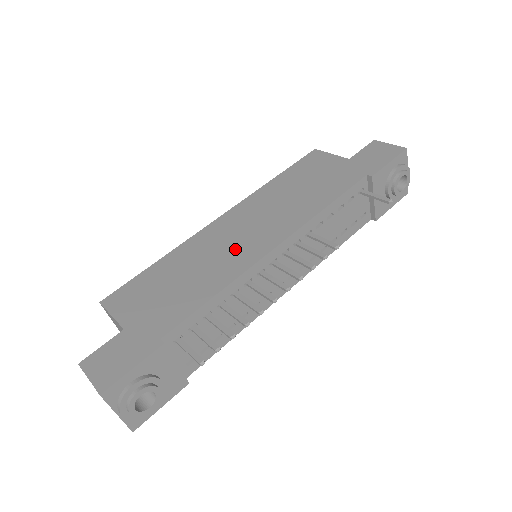
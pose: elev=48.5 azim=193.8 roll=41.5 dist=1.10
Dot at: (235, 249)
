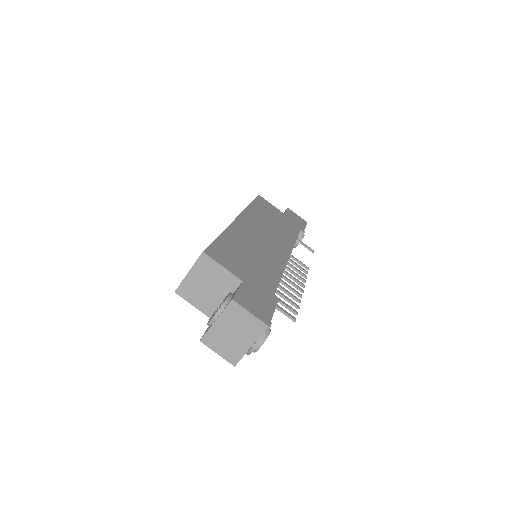
Dot at: (268, 247)
